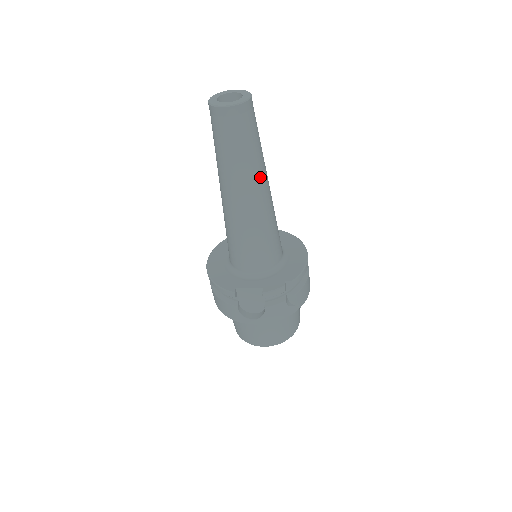
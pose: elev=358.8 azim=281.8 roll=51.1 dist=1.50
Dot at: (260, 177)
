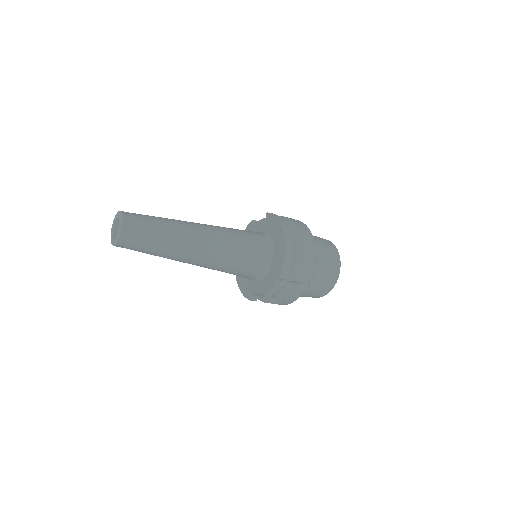
Dot at: (186, 247)
